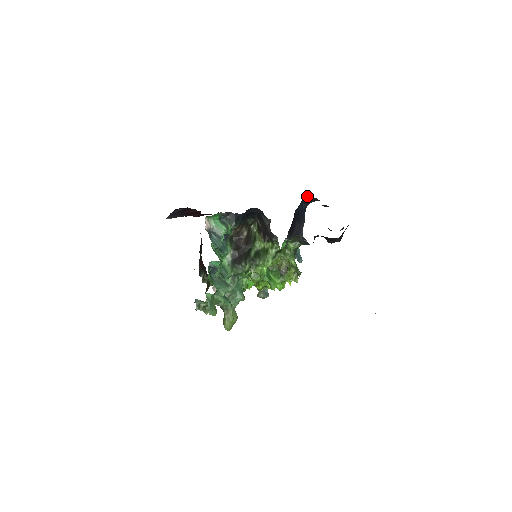
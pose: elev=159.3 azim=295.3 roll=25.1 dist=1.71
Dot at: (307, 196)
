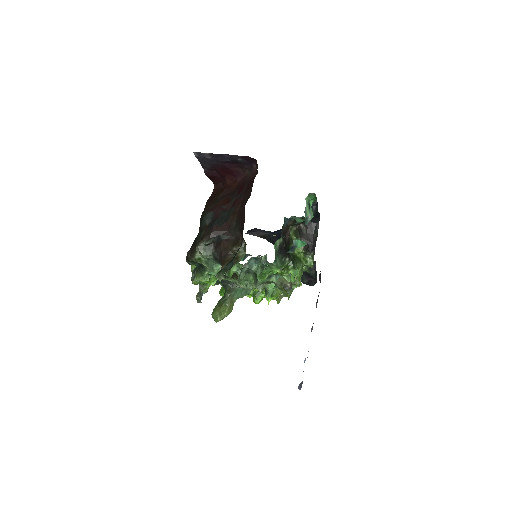
Dot at: occluded
